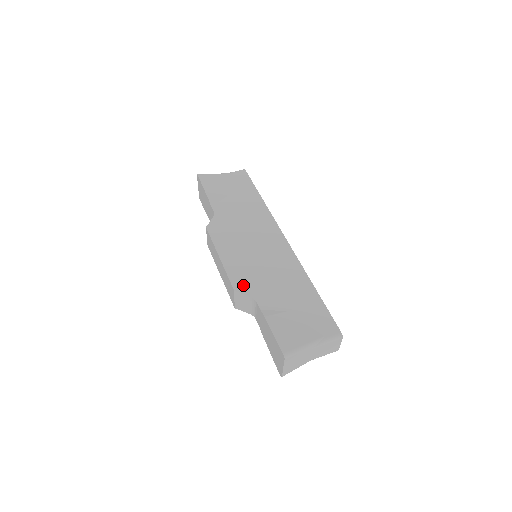
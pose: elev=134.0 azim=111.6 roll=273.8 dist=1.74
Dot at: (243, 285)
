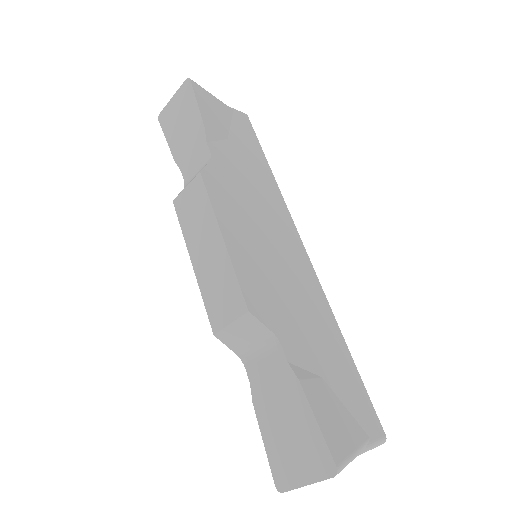
Dot at: (261, 305)
